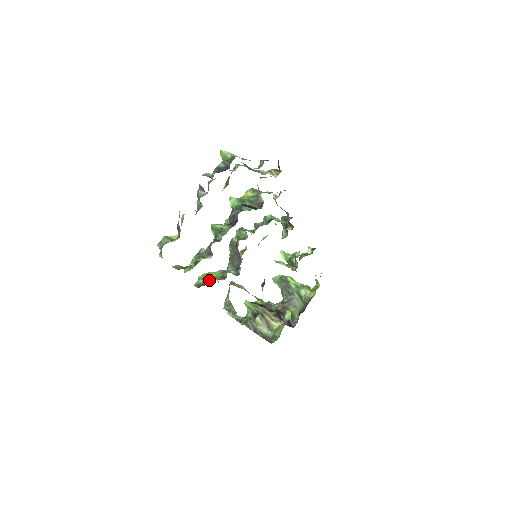
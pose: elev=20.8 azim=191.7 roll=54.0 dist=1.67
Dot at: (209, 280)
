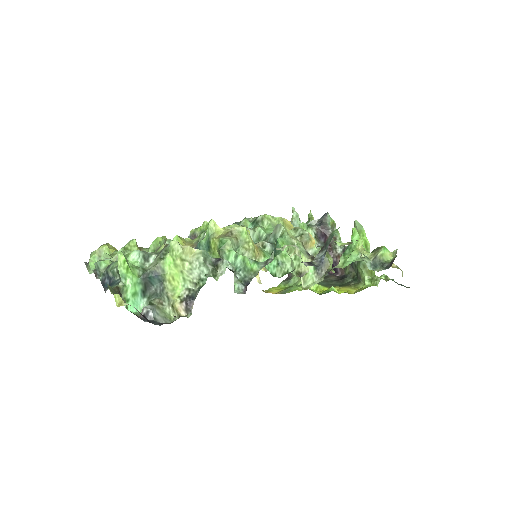
Dot at: occluded
